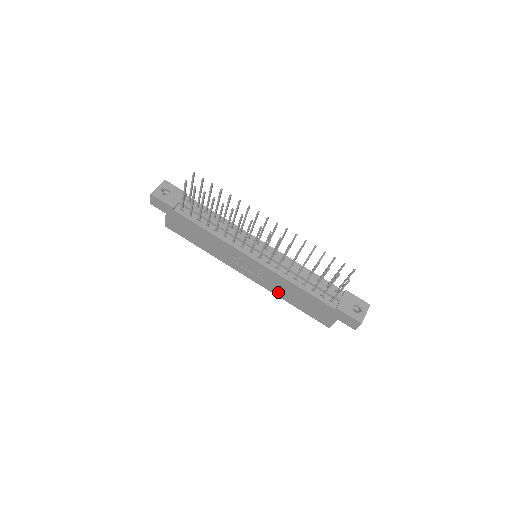
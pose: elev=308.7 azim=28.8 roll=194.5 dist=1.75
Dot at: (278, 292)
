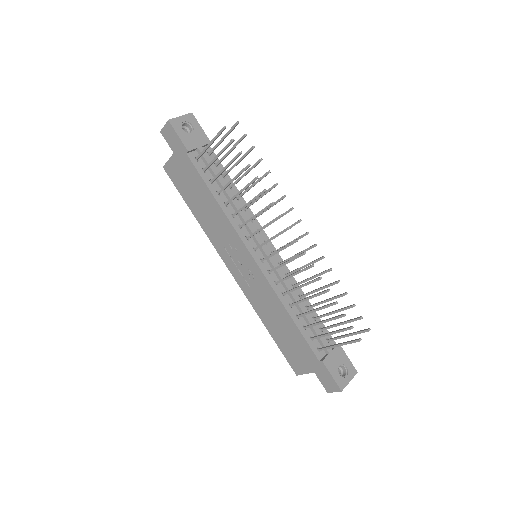
Dot at: (260, 309)
